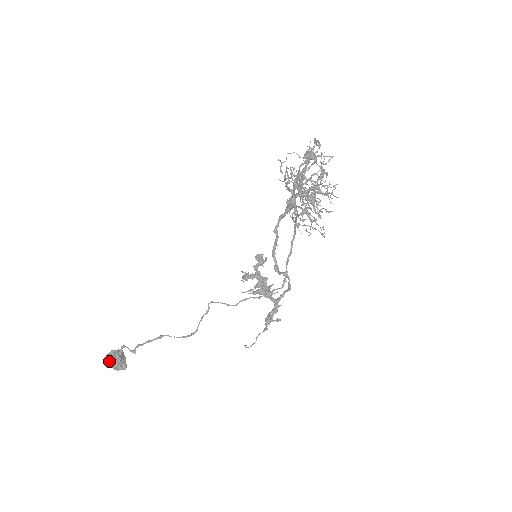
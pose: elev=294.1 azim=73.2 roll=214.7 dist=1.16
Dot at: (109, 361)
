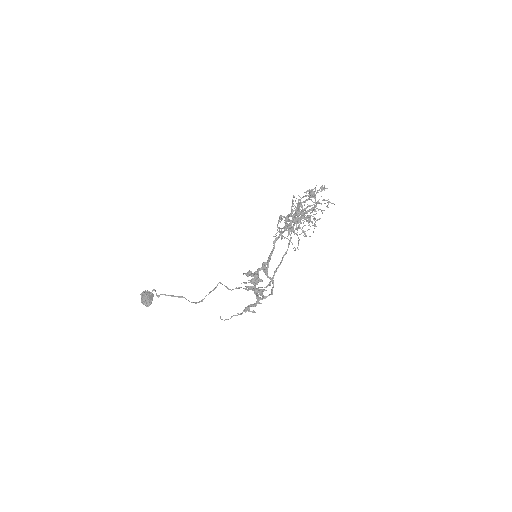
Dot at: (141, 296)
